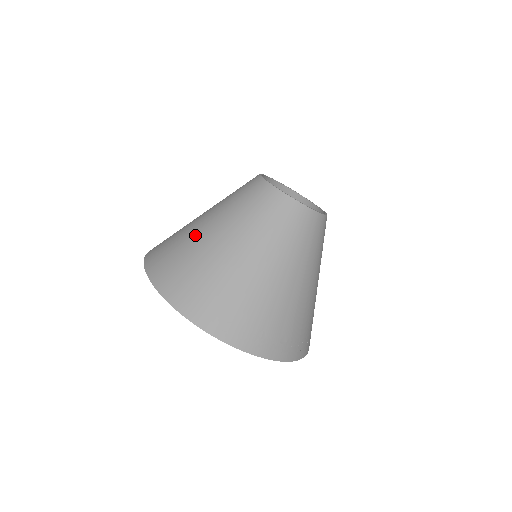
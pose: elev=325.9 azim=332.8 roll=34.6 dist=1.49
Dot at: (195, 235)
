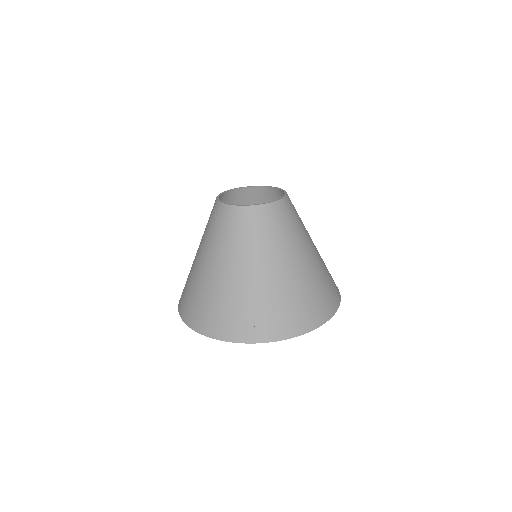
Dot at: (193, 263)
